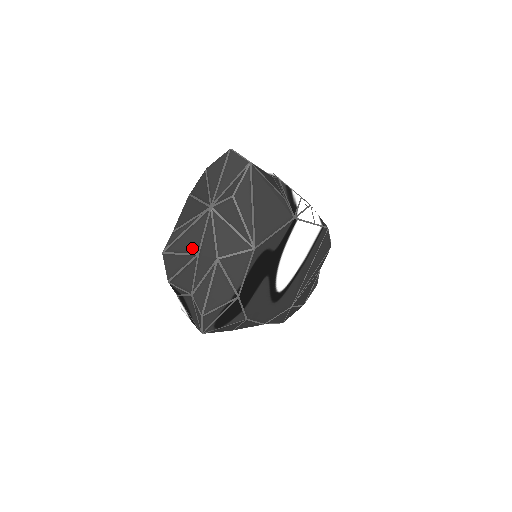
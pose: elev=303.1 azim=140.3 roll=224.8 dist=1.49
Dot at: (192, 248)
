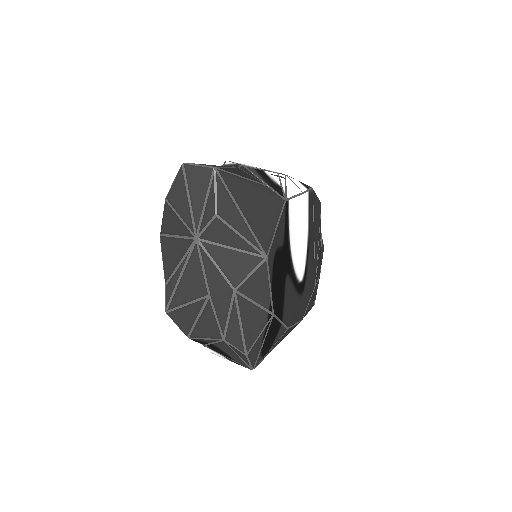
Dot at: (198, 292)
